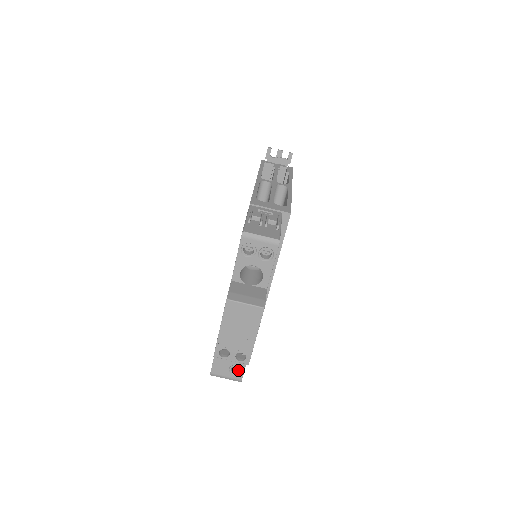
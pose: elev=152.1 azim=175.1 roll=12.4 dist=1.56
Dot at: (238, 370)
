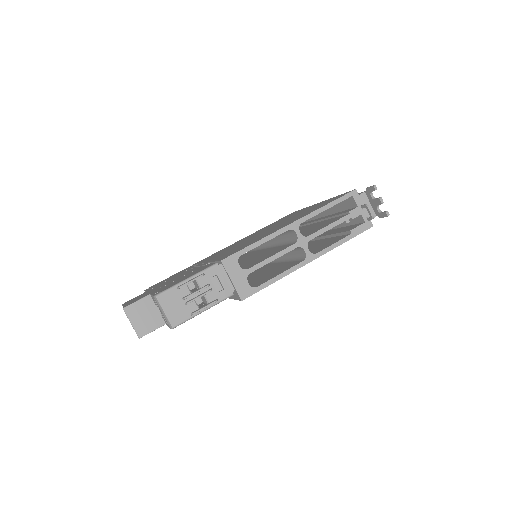
Dot at: occluded
